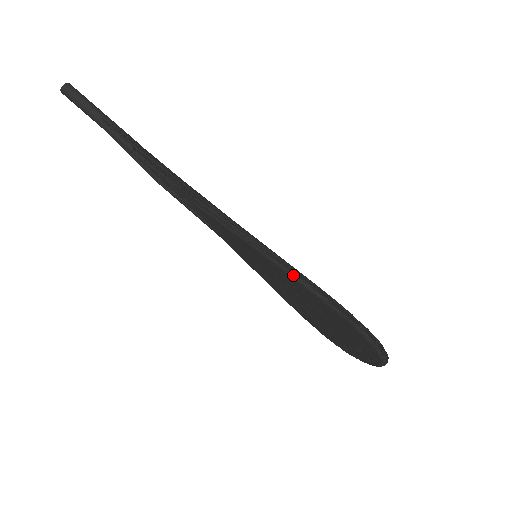
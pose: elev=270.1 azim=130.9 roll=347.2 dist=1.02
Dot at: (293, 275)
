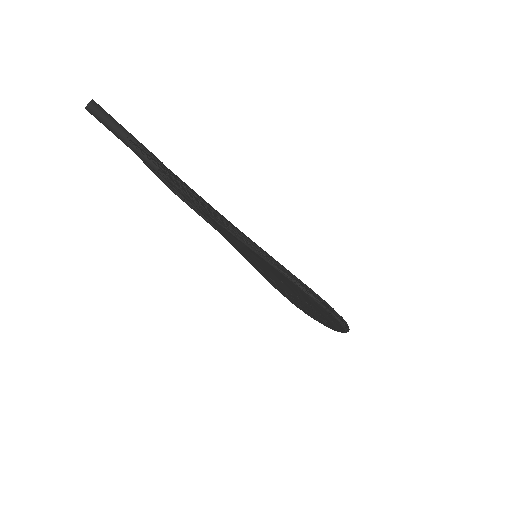
Dot at: (294, 281)
